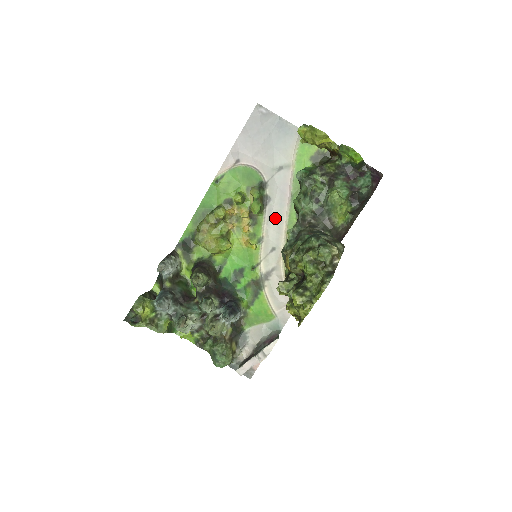
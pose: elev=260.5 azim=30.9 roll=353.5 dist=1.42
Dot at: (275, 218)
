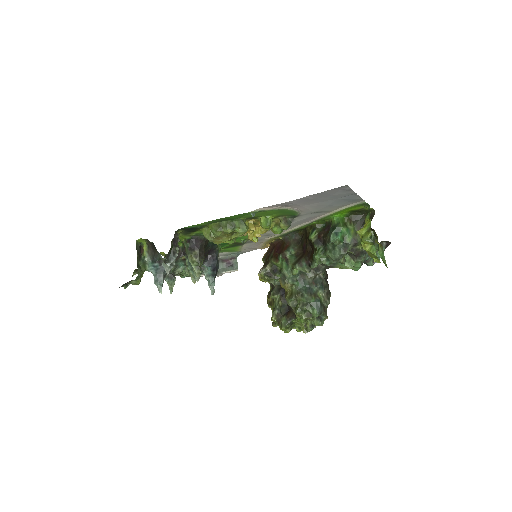
Dot at: occluded
